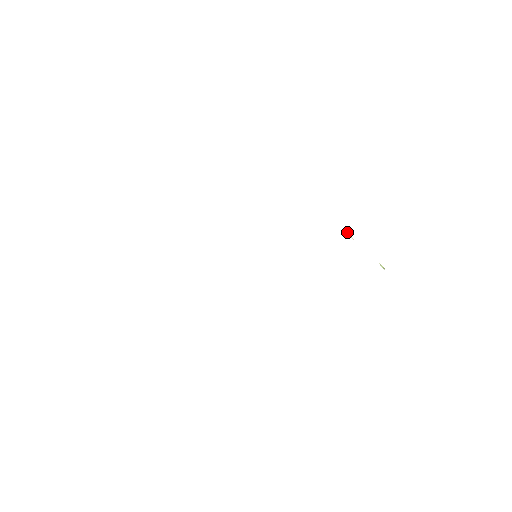
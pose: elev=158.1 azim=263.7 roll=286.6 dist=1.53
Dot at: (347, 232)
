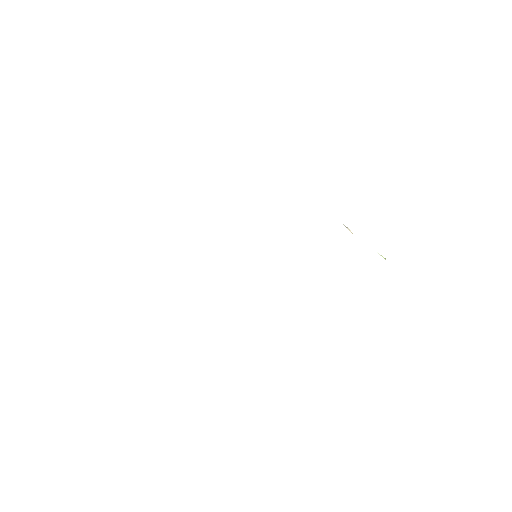
Dot at: (345, 226)
